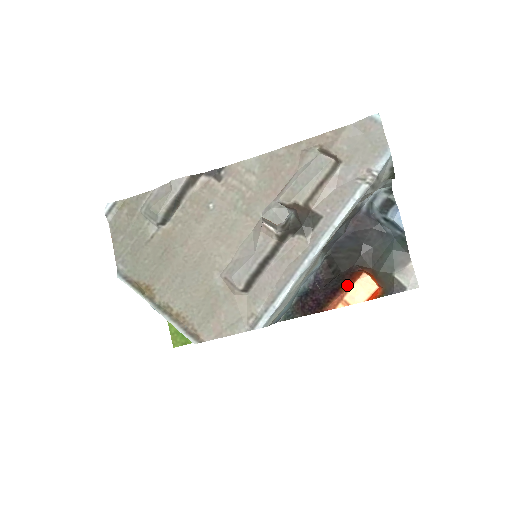
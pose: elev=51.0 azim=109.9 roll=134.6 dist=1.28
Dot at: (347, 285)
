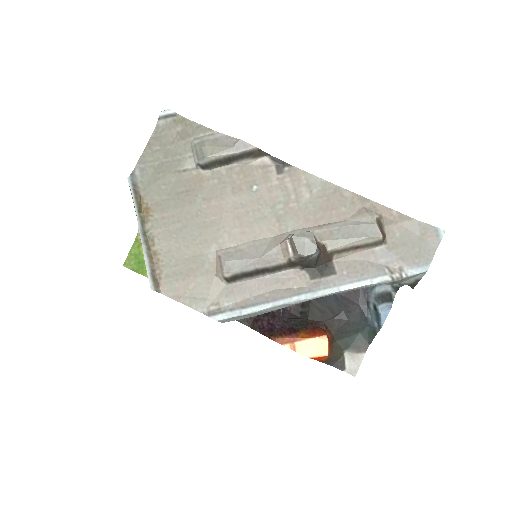
Dot at: (306, 334)
